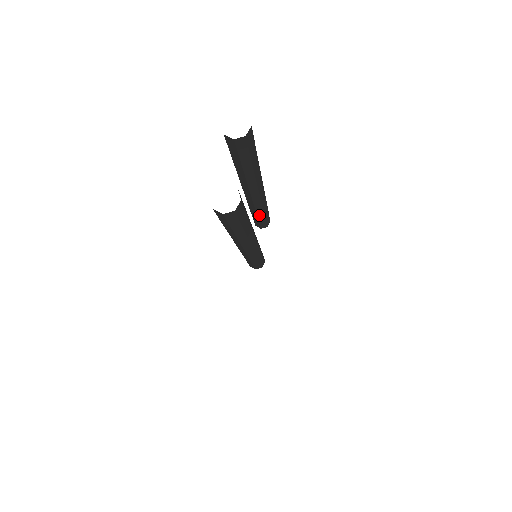
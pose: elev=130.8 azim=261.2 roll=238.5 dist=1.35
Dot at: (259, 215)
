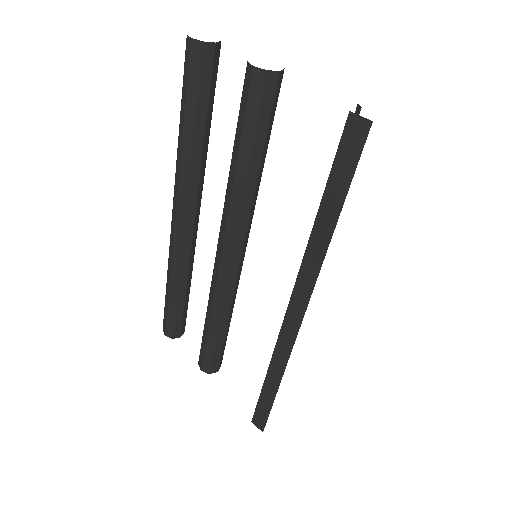
Dot at: (187, 288)
